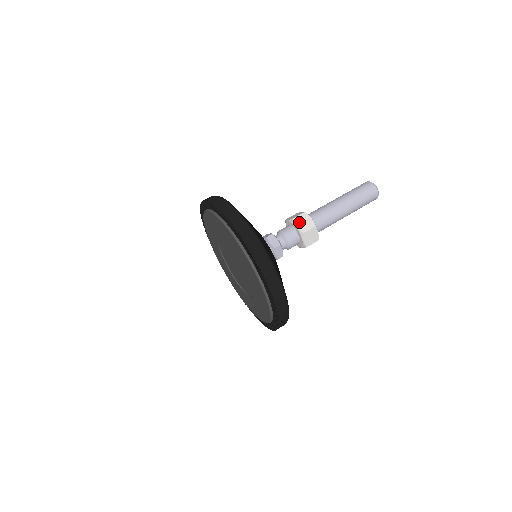
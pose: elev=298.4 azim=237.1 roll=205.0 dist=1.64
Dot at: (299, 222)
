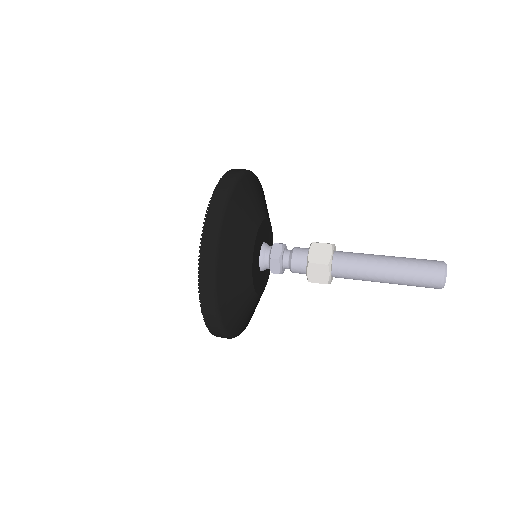
Dot at: (315, 249)
